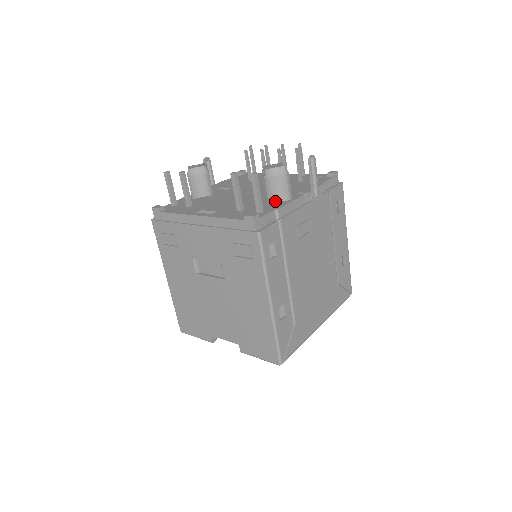
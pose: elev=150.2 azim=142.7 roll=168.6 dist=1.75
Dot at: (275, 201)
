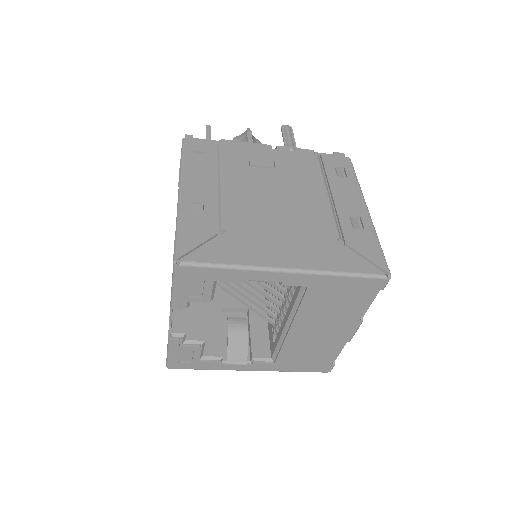
Dot at: occluded
